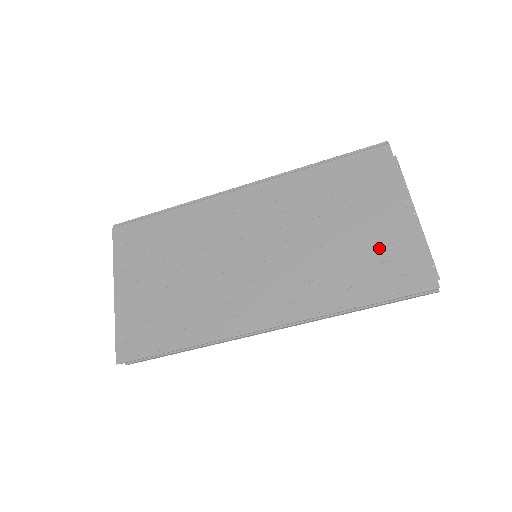
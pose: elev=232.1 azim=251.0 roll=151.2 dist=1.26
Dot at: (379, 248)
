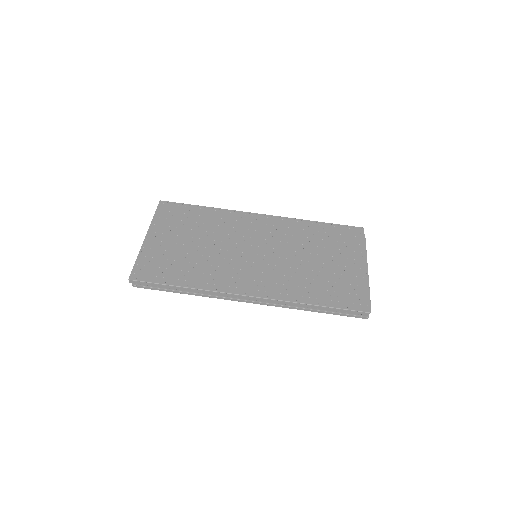
Dot at: (340, 279)
